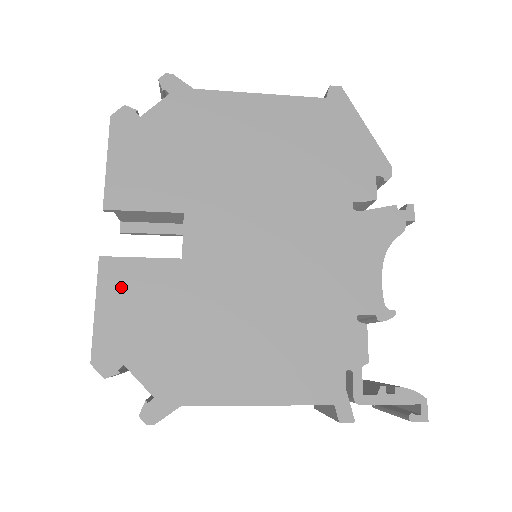
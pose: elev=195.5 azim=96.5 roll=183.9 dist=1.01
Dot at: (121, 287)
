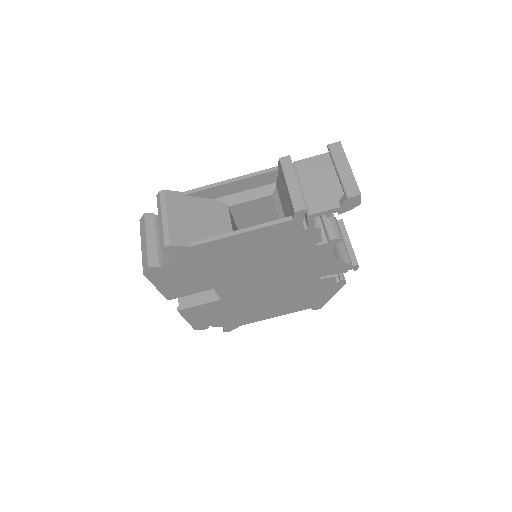
Dot at: occluded
